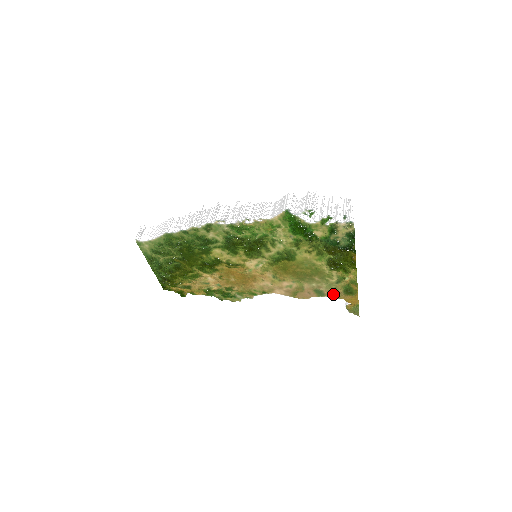
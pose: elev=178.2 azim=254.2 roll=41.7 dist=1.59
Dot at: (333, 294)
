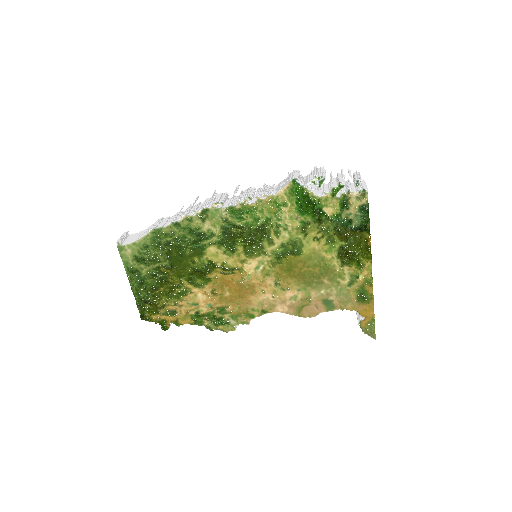
Dot at: (345, 304)
